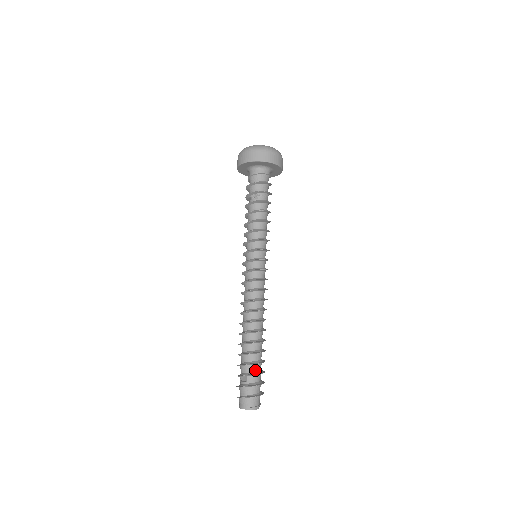
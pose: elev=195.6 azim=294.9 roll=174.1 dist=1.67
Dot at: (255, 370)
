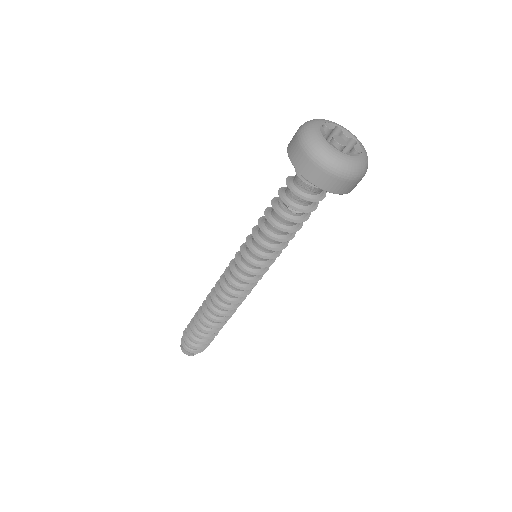
Dot at: occluded
